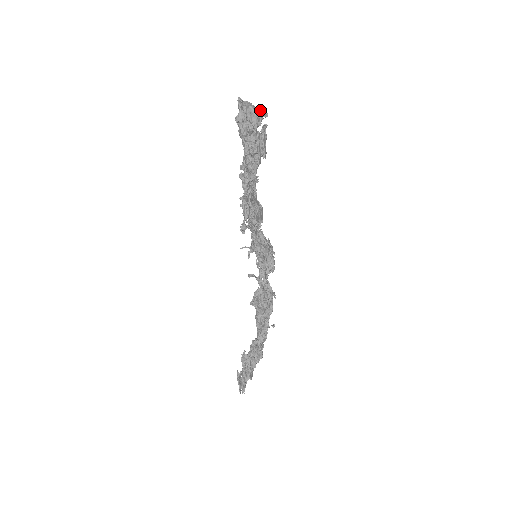
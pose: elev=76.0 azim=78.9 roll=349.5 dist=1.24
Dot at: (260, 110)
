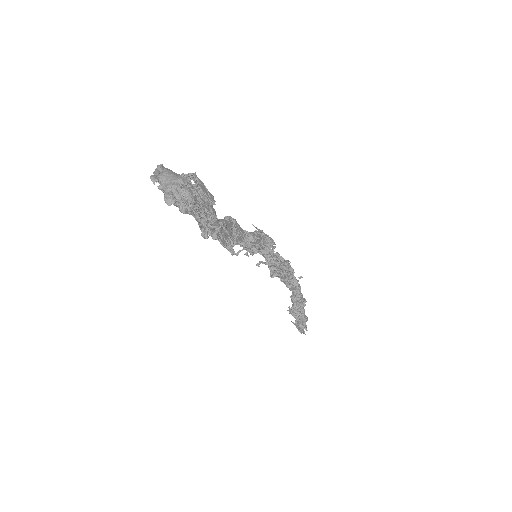
Dot at: (182, 175)
